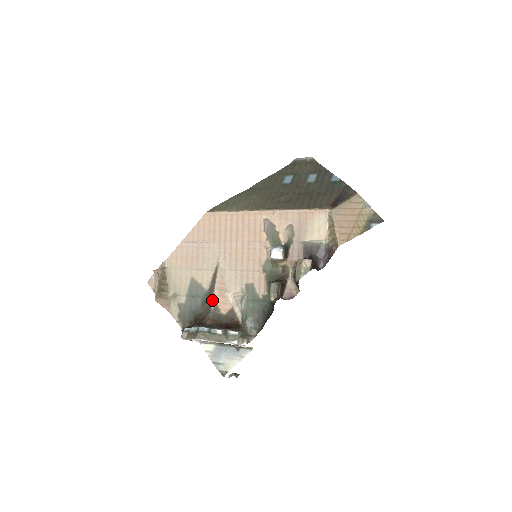
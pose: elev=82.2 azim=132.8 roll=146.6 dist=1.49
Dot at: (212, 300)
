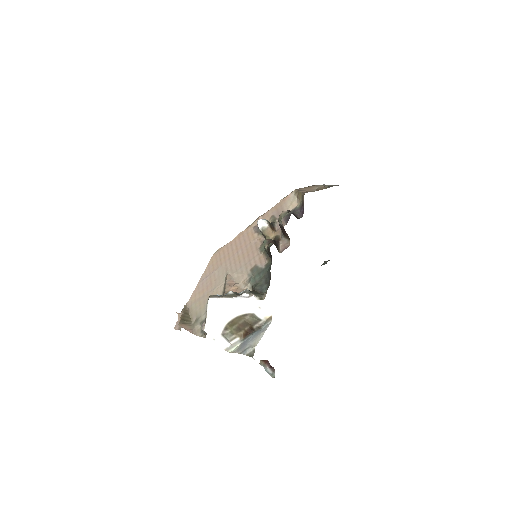
Dot at: (224, 291)
